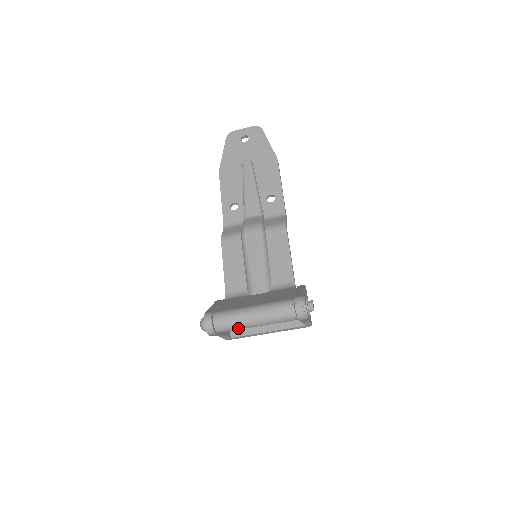
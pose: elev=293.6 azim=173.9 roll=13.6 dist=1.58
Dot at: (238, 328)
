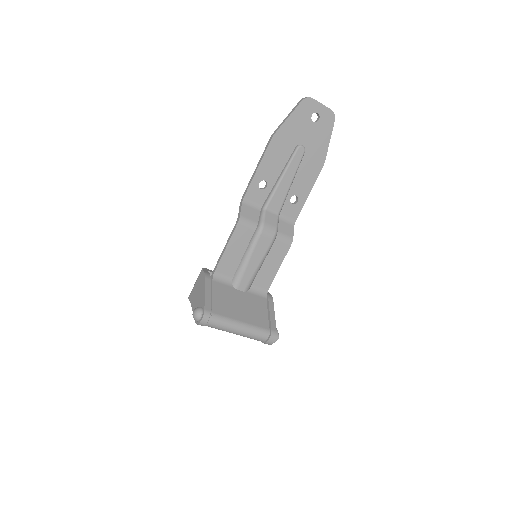
Dot at: (220, 329)
